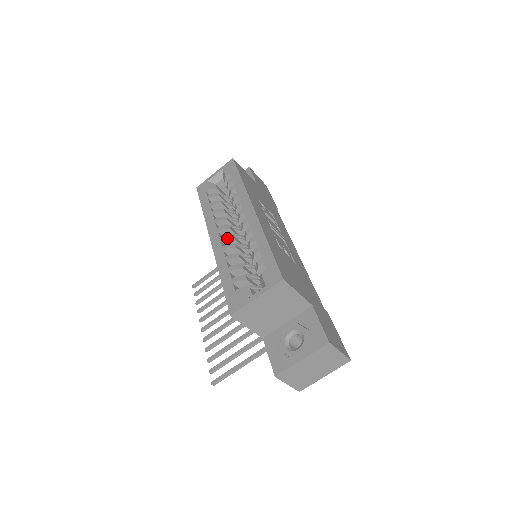
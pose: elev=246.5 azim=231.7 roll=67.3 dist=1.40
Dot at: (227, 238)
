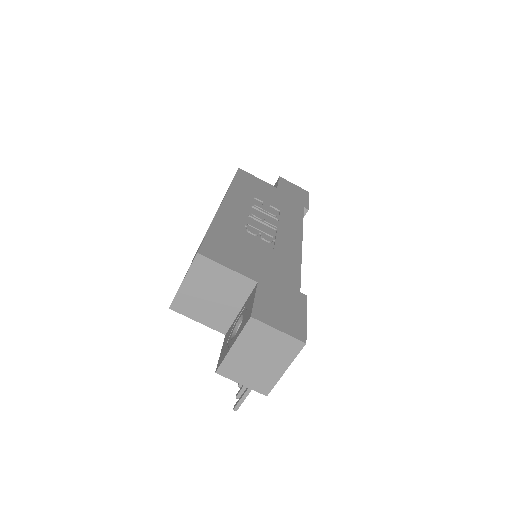
Dot at: occluded
